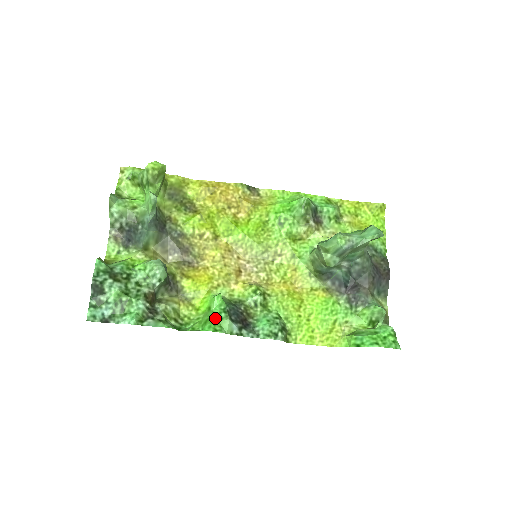
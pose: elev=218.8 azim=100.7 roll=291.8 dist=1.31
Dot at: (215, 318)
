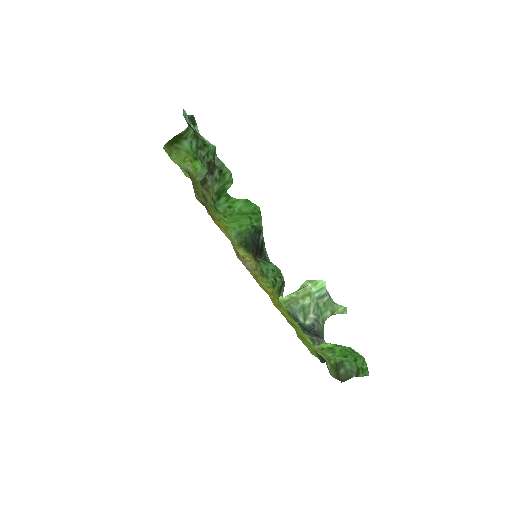
Dot at: (252, 216)
